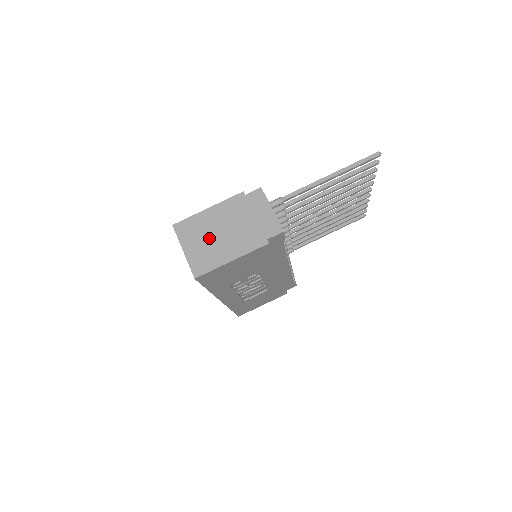
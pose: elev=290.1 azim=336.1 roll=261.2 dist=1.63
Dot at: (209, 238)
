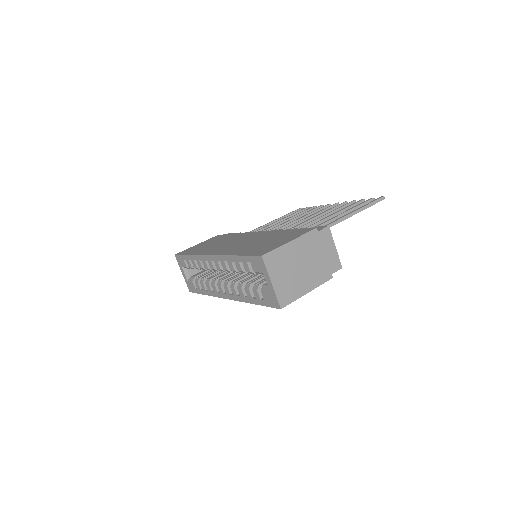
Dot at: (292, 271)
